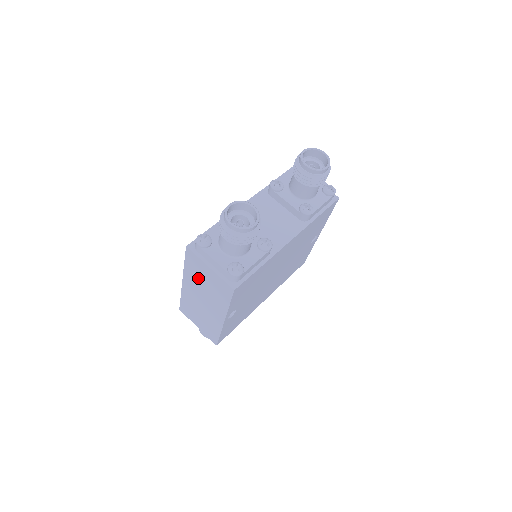
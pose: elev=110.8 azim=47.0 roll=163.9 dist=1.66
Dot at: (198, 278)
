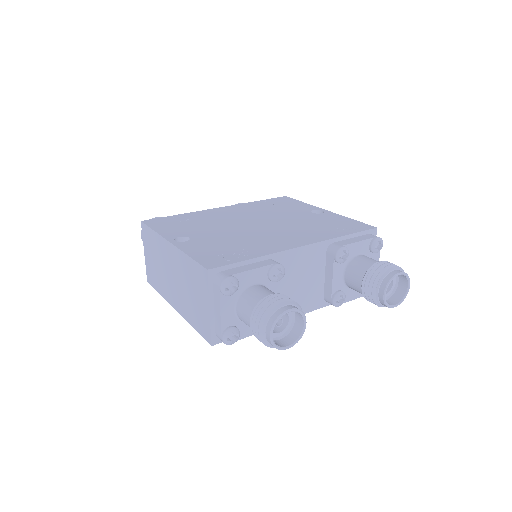
Dot at: (189, 279)
